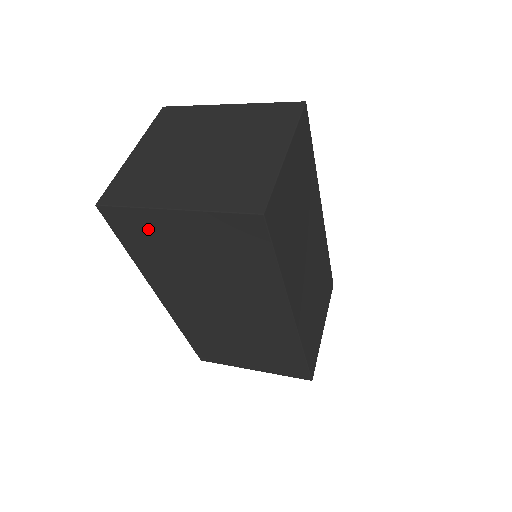
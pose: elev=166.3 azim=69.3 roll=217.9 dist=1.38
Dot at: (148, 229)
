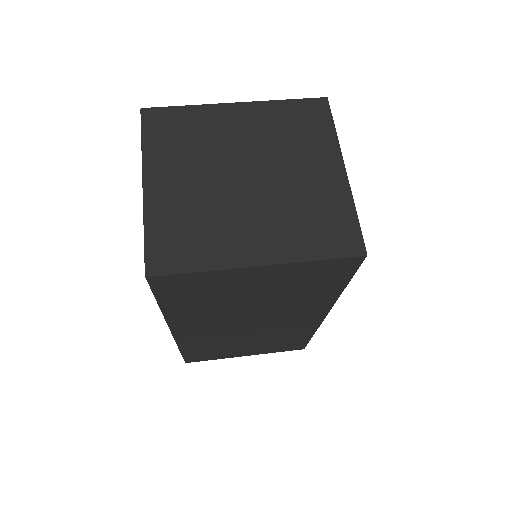
Dot at: (208, 285)
